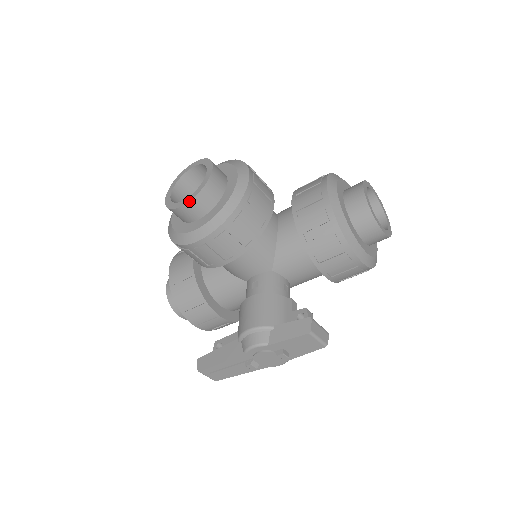
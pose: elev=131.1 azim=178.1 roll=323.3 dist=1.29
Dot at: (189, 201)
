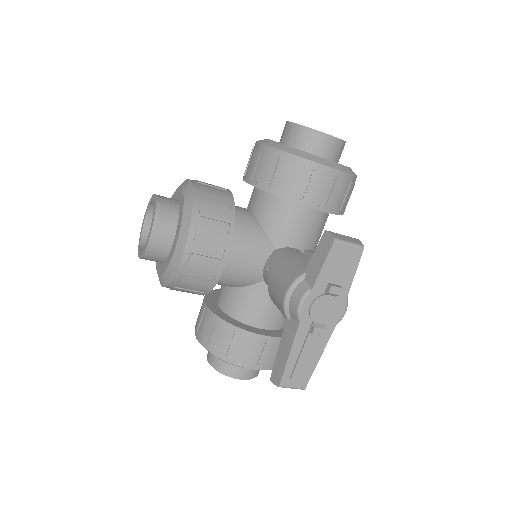
Dot at: (151, 229)
